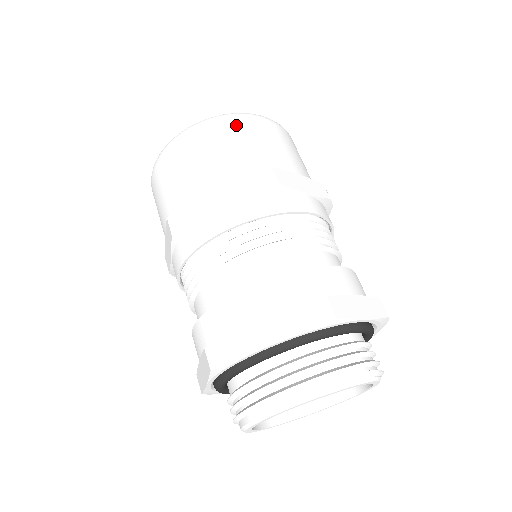
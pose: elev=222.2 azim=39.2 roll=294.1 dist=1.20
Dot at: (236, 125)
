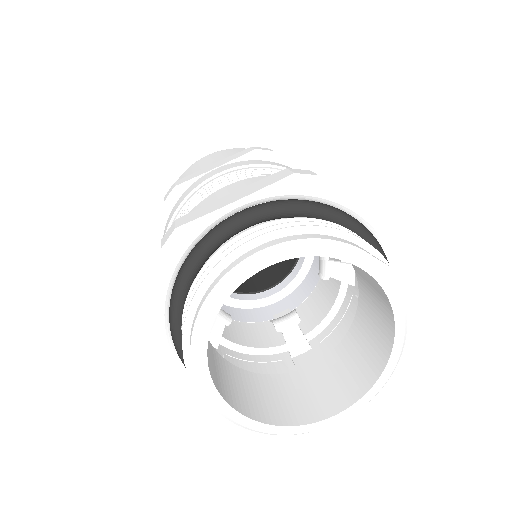
Dot at: occluded
